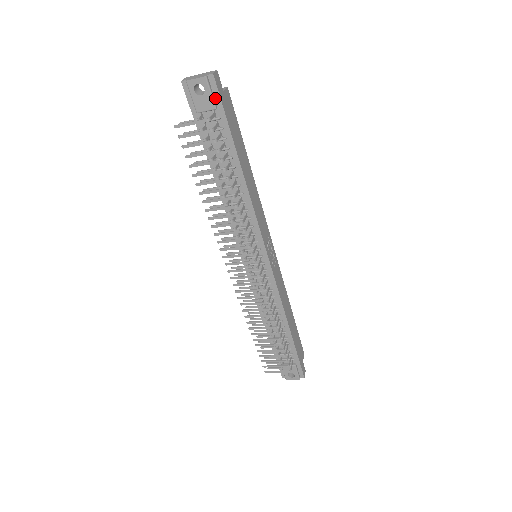
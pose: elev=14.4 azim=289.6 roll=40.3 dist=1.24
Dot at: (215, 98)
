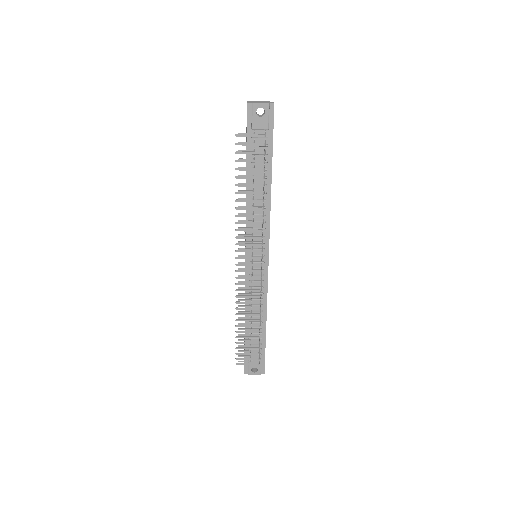
Dot at: (269, 121)
